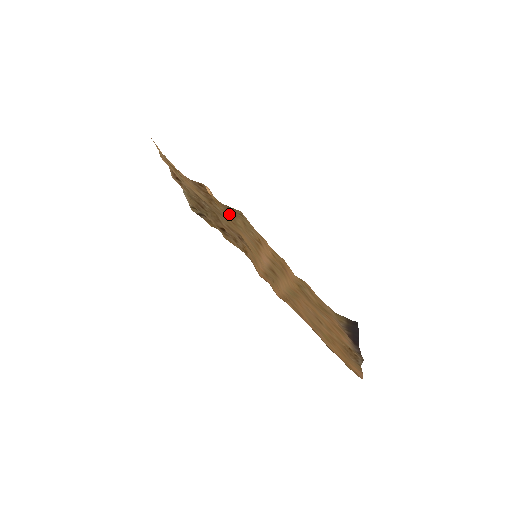
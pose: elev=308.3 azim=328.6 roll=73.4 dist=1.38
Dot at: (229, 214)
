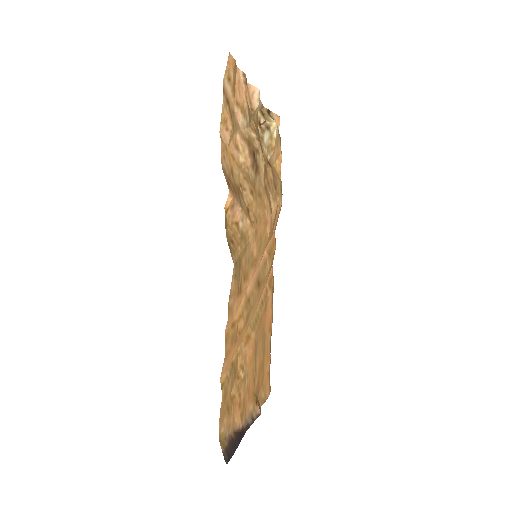
Dot at: (236, 235)
